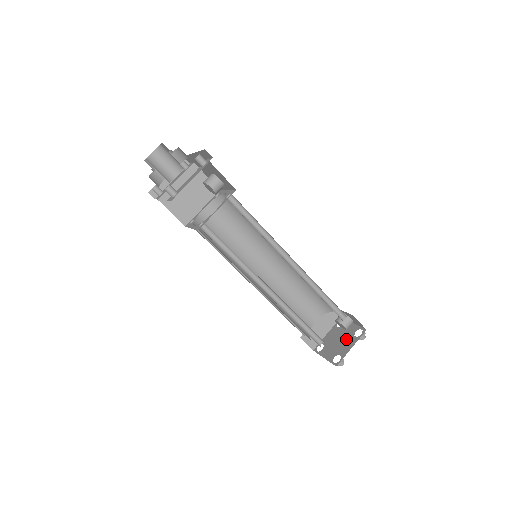
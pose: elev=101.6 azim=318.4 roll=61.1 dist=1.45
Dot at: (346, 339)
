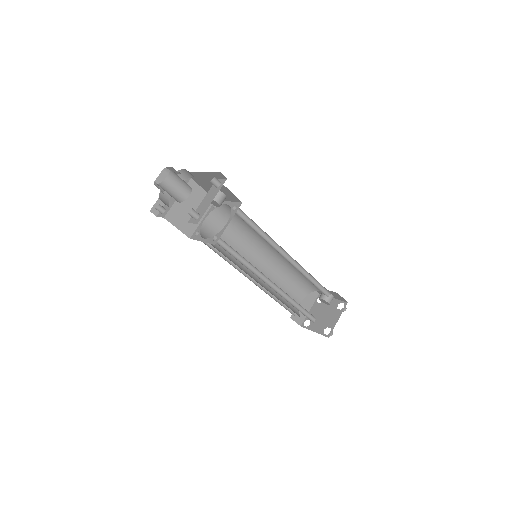
Dot at: (331, 313)
